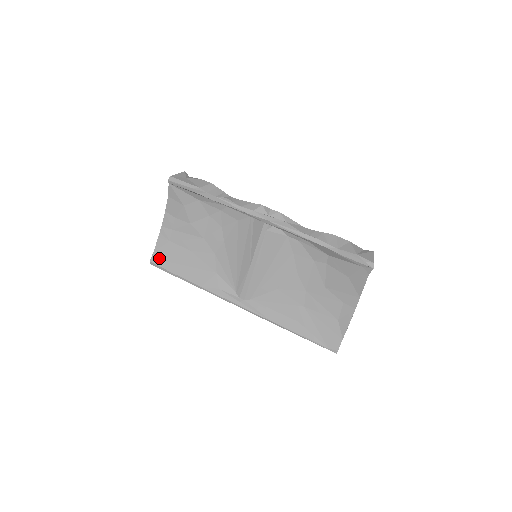
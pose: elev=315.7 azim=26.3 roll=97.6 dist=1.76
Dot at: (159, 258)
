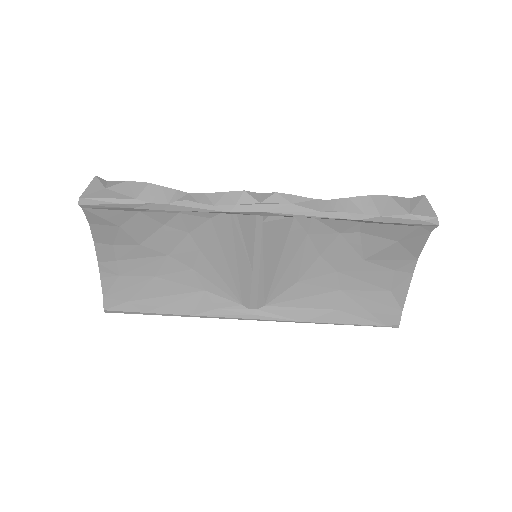
Dot at: (115, 301)
